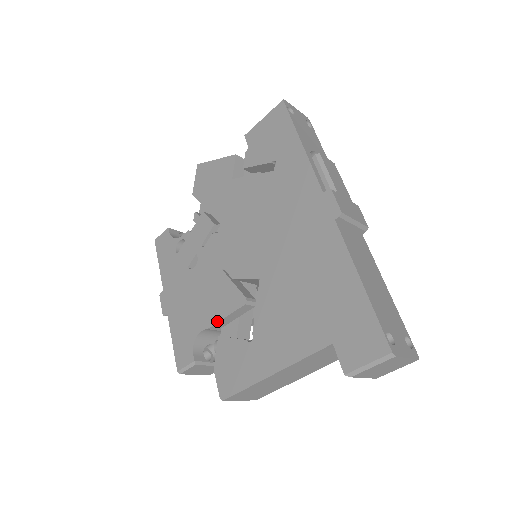
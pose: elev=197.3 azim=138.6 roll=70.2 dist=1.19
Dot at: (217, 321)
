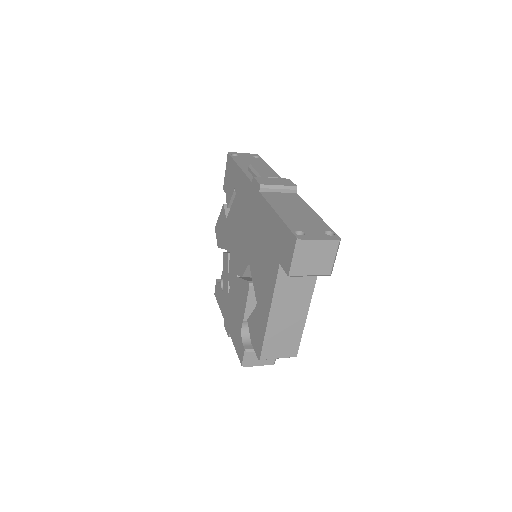
Dot at: (244, 311)
